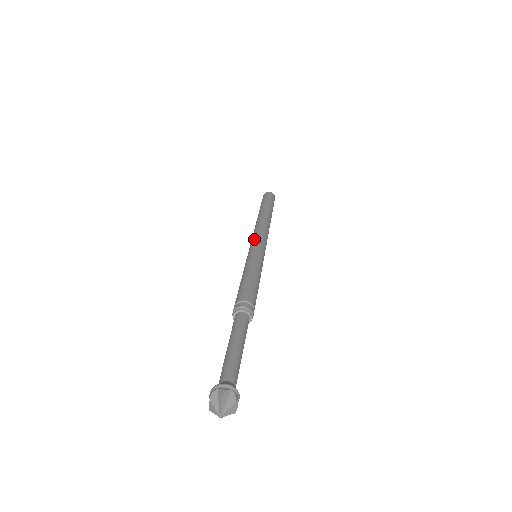
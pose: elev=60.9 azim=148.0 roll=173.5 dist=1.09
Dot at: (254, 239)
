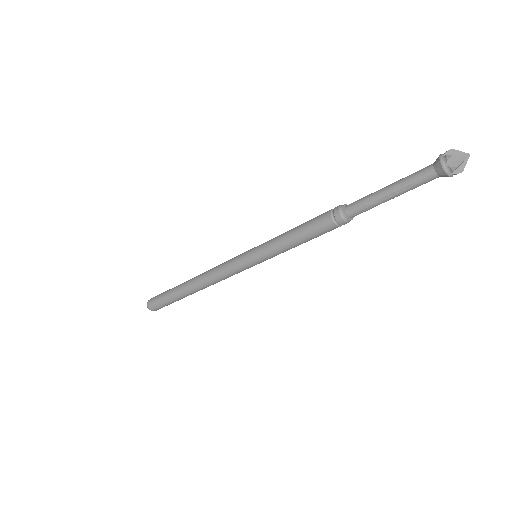
Dot at: (234, 258)
